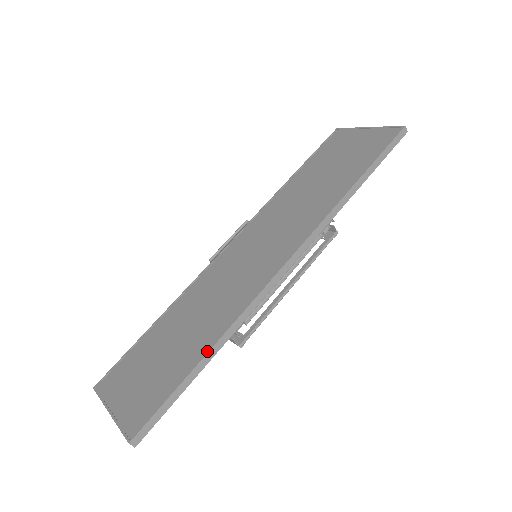
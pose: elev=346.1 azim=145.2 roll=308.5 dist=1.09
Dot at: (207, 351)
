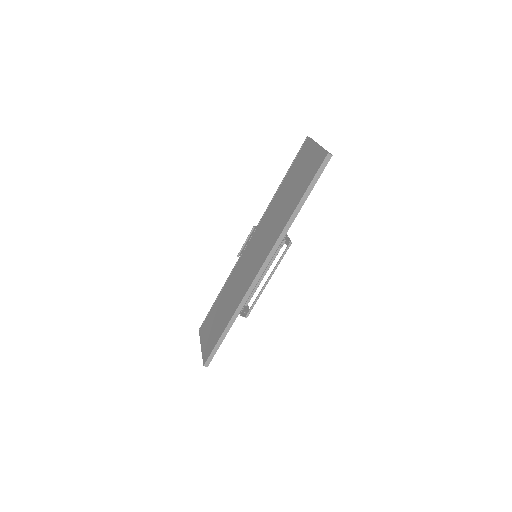
Dot at: (228, 323)
